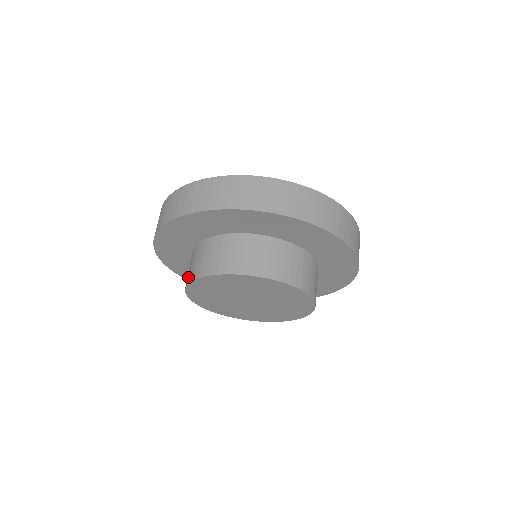
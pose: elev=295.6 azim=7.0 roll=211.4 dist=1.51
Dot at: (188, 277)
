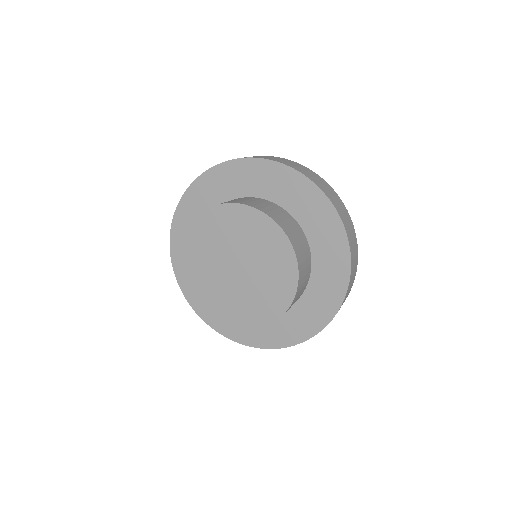
Dot at: occluded
